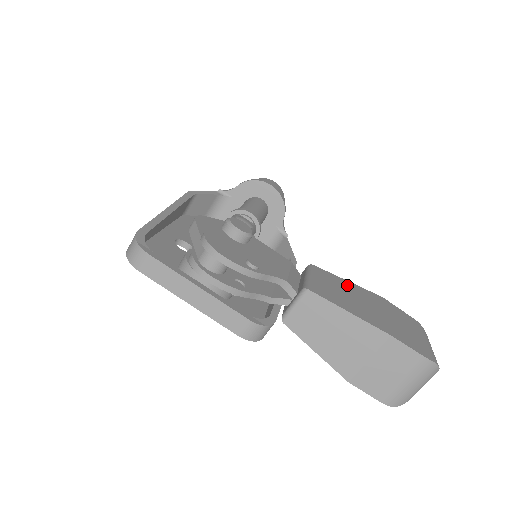
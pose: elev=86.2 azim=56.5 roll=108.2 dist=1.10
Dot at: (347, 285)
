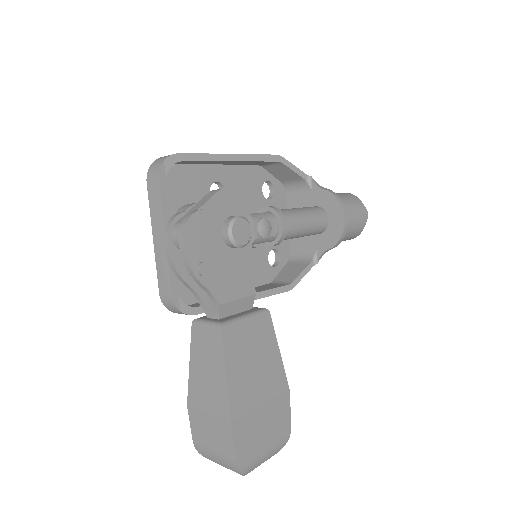
Dot at: (271, 353)
